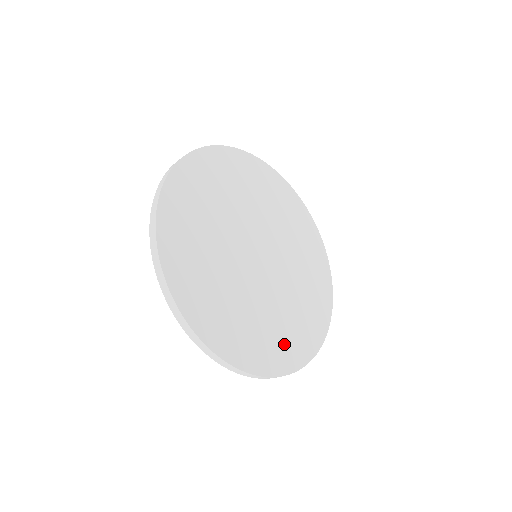
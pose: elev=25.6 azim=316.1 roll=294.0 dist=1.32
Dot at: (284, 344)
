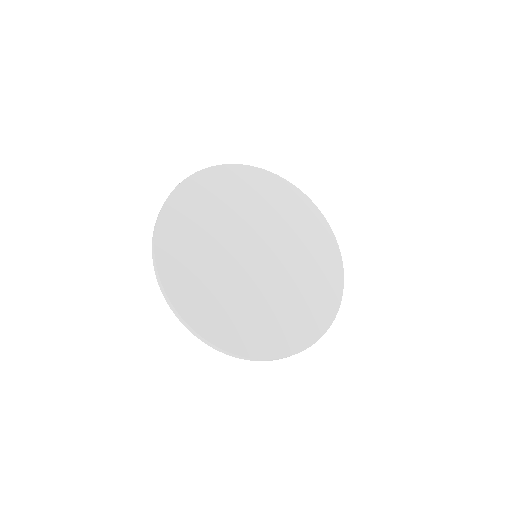
Dot at: (216, 315)
